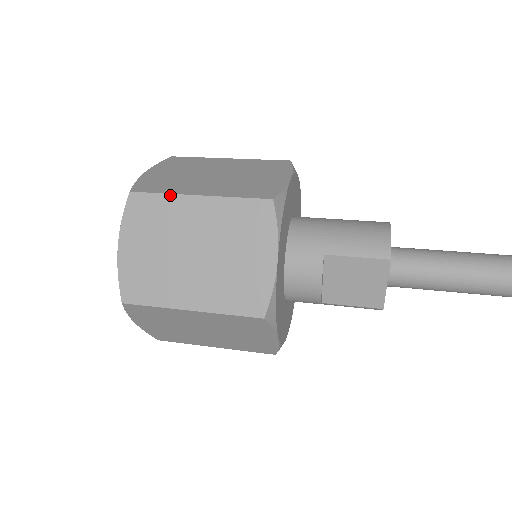
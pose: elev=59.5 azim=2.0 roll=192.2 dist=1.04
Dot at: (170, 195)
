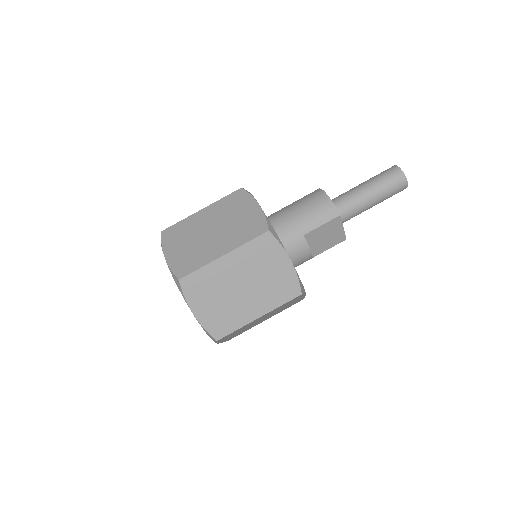
Dot at: (206, 266)
